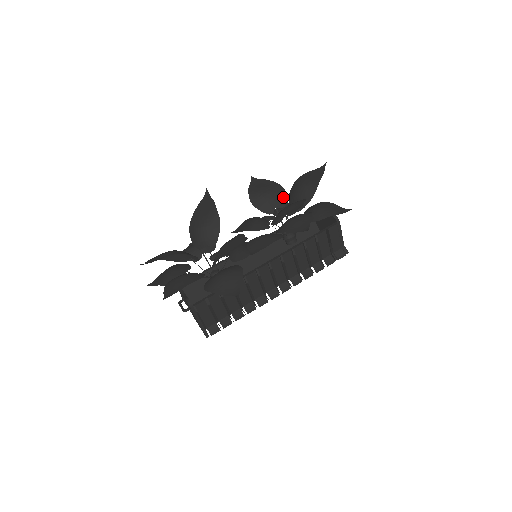
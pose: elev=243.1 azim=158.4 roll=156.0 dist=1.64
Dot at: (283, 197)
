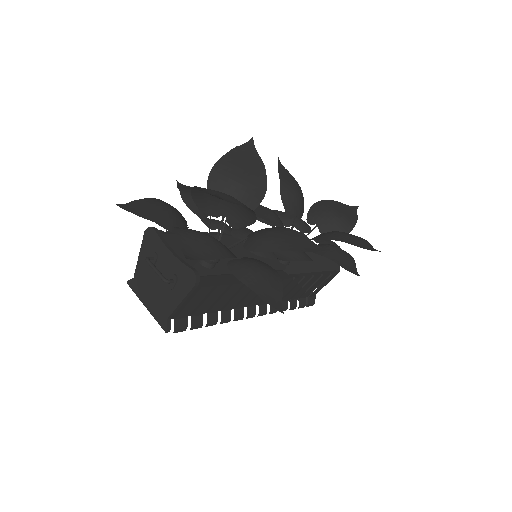
Dot at: (303, 208)
